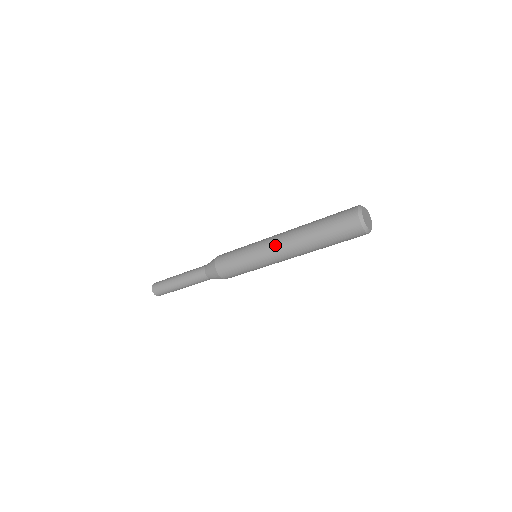
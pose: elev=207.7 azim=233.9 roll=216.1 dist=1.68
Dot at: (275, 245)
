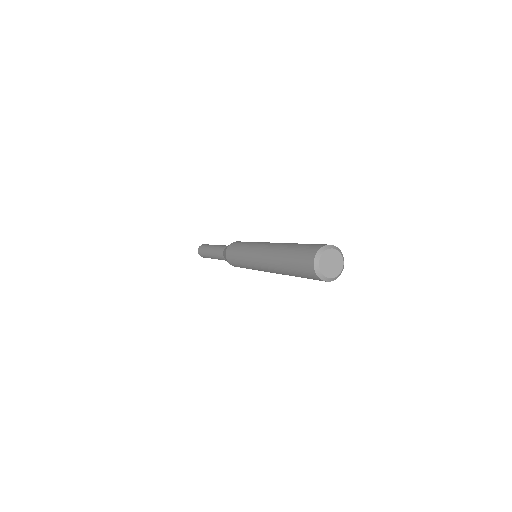
Dot at: (258, 258)
